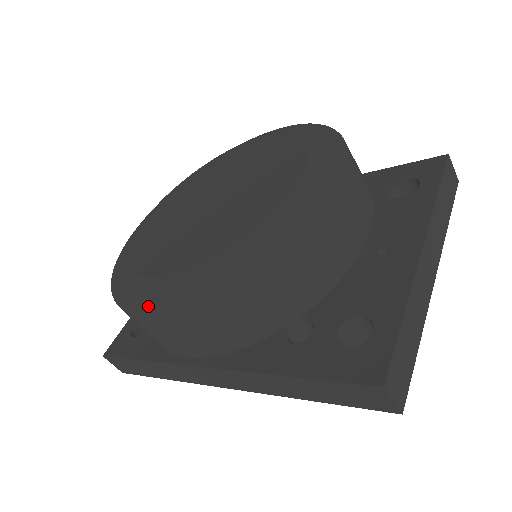
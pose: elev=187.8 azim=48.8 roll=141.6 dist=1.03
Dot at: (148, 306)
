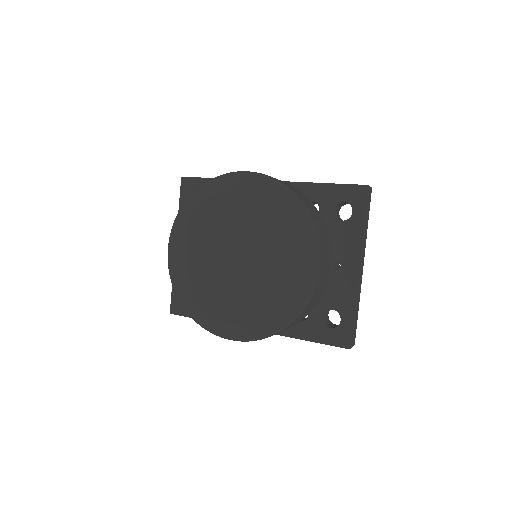
Dot at: (231, 338)
